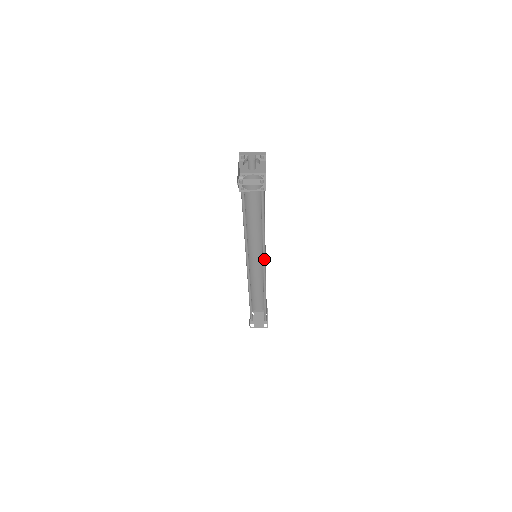
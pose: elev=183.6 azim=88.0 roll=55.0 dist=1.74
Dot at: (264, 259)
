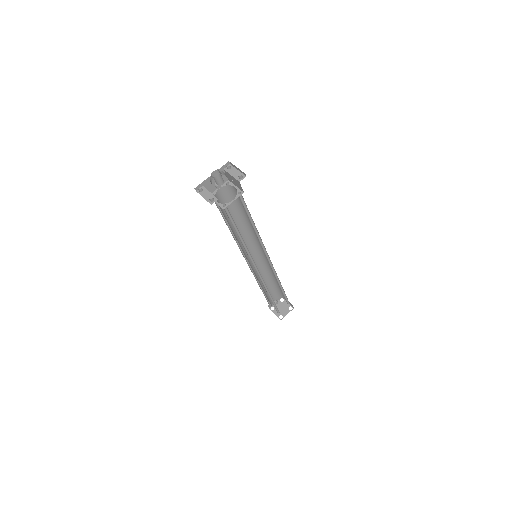
Dot at: occluded
